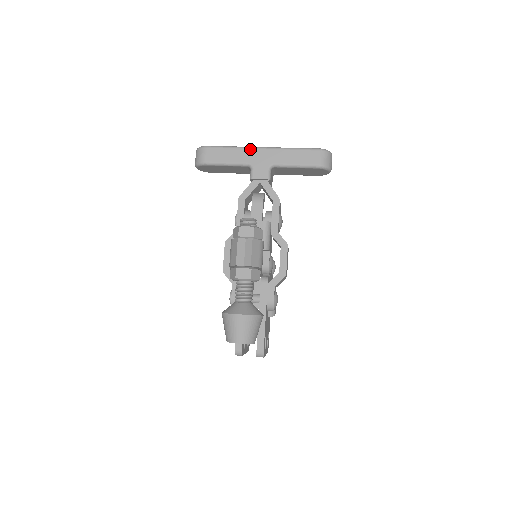
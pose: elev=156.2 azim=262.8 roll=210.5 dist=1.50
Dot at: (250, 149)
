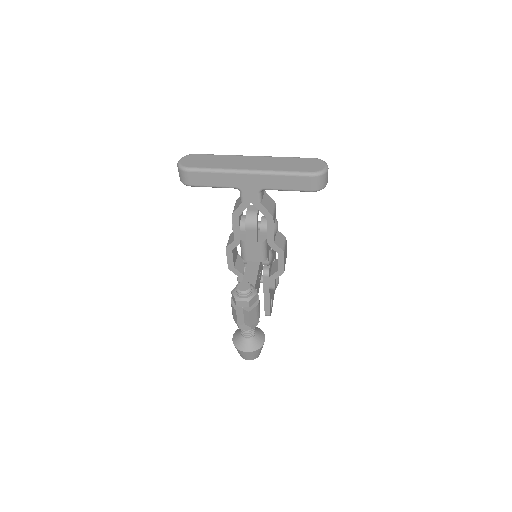
Dot at: (236, 174)
